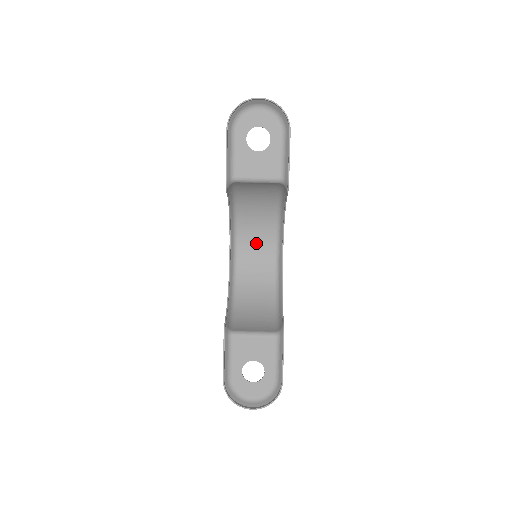
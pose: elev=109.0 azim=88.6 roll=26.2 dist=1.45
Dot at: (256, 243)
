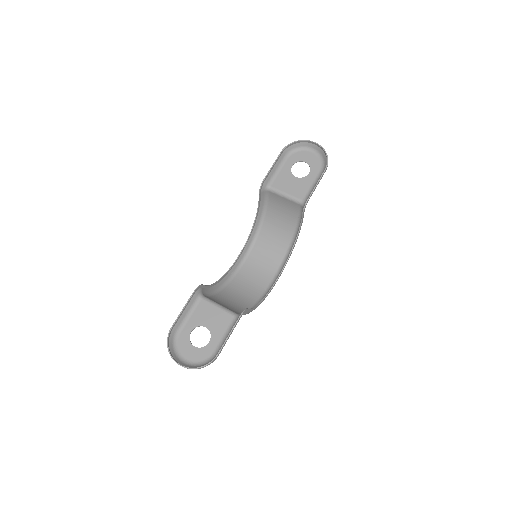
Dot at: (263, 262)
